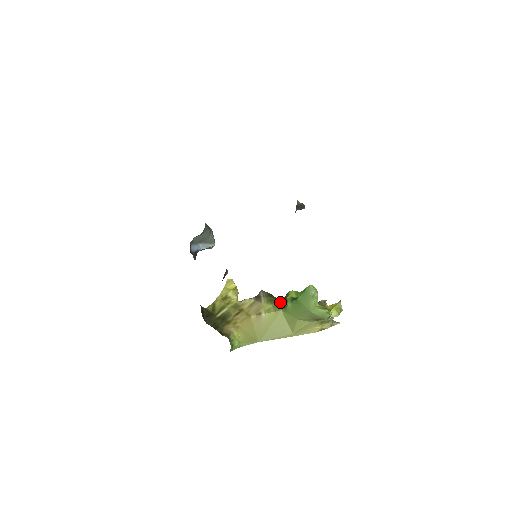
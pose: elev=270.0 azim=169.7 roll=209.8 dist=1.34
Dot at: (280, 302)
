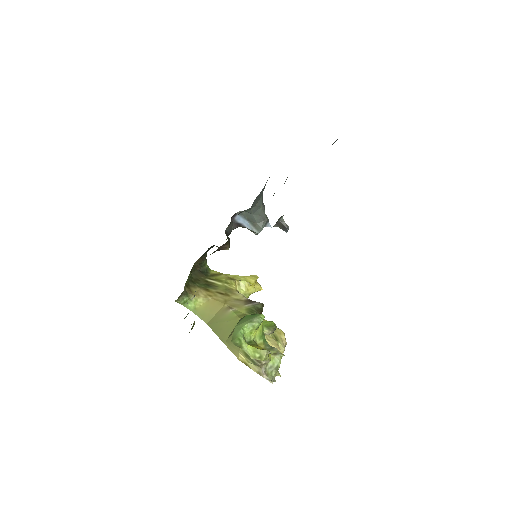
Dot at: occluded
